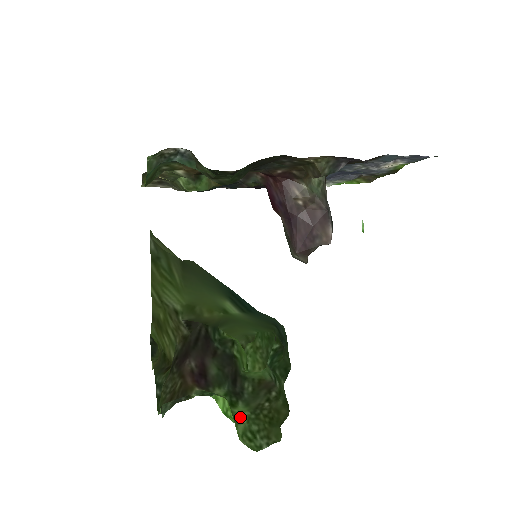
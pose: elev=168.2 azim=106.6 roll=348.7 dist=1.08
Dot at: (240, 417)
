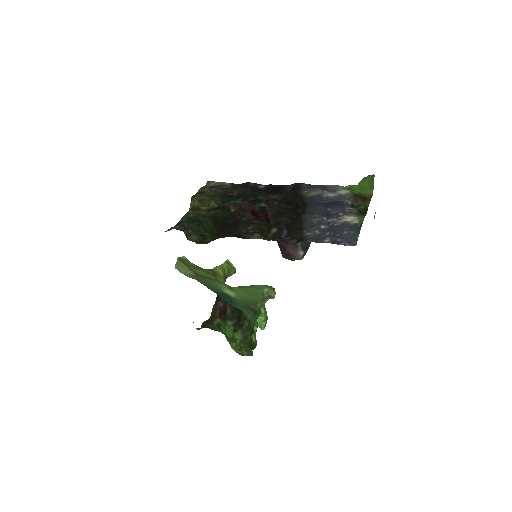
Dot at: (236, 339)
